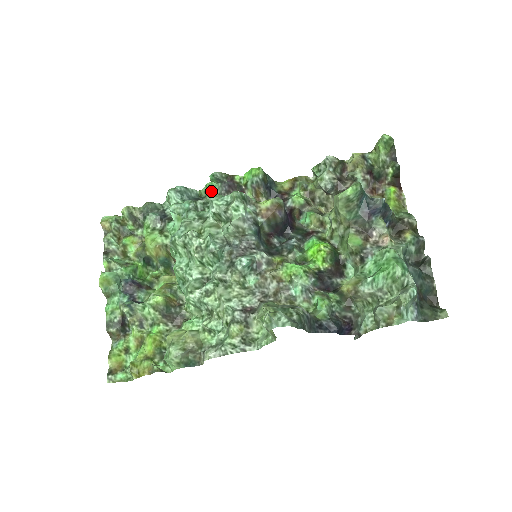
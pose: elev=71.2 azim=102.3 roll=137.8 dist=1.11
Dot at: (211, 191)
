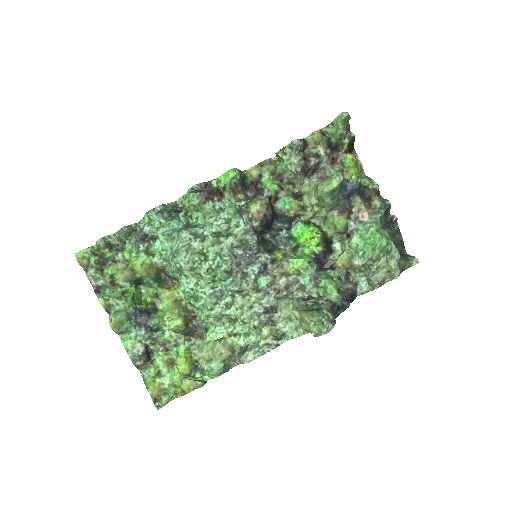
Dot at: (189, 201)
